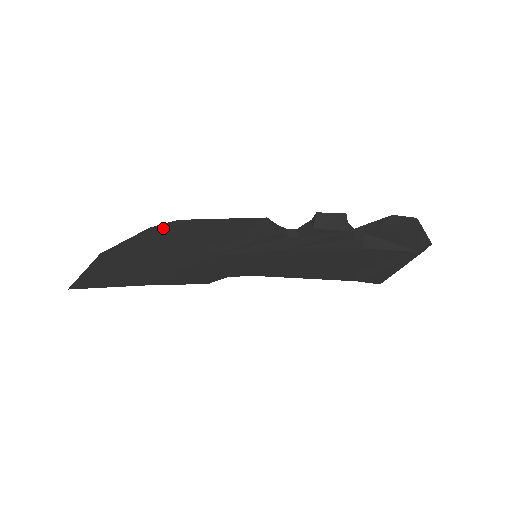
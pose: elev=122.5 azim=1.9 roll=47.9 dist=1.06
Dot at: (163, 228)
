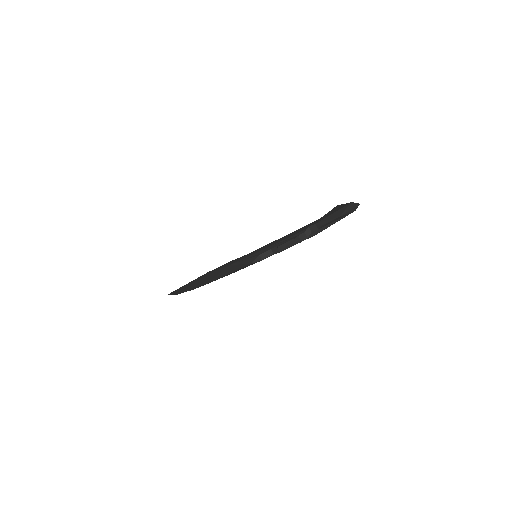
Dot at: occluded
